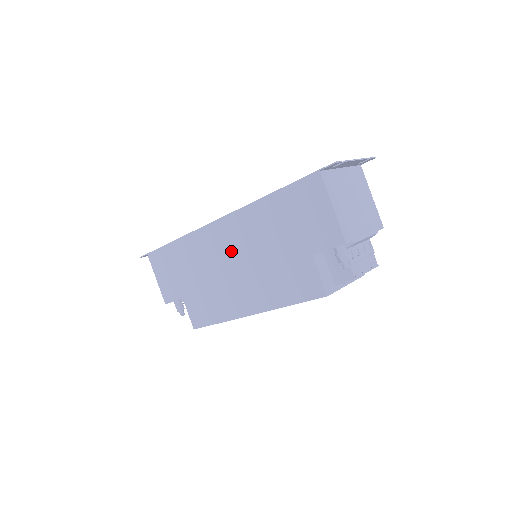
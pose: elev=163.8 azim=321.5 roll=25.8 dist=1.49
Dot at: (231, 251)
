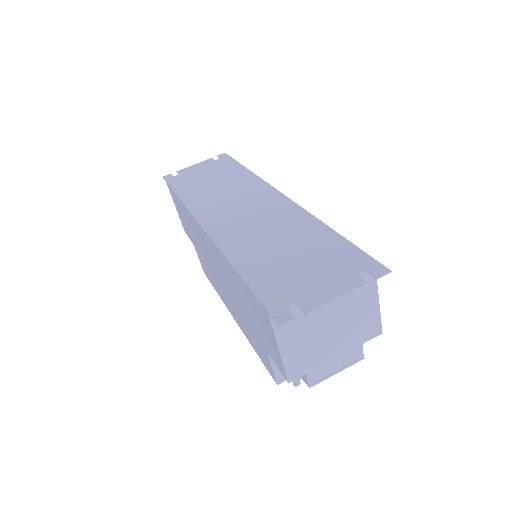
Dot at: (215, 263)
